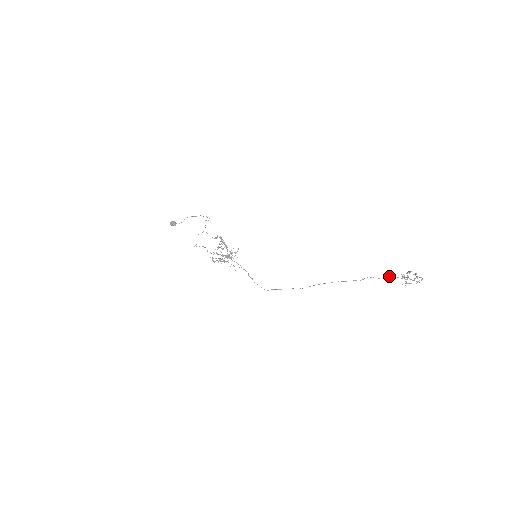
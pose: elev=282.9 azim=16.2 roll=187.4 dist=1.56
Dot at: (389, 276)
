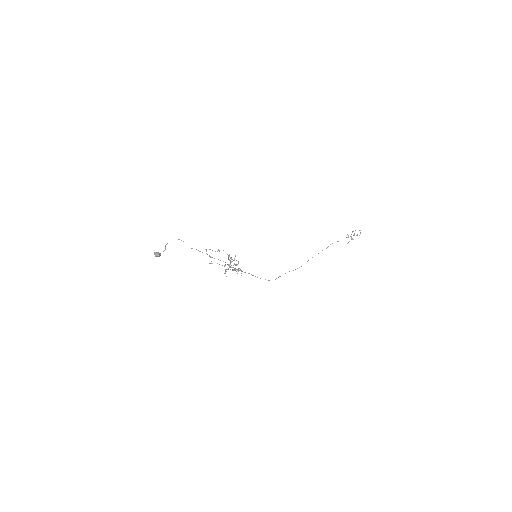
Dot at: occluded
